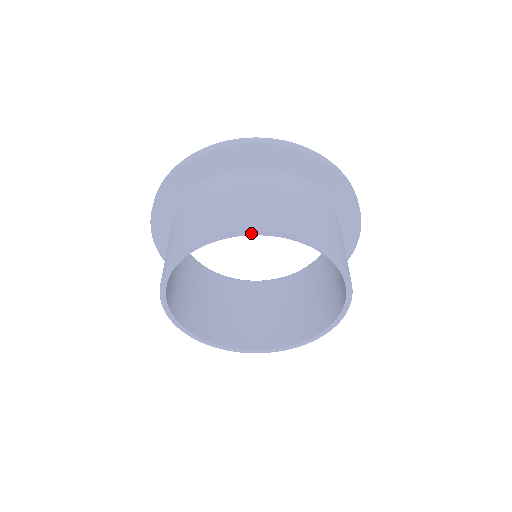
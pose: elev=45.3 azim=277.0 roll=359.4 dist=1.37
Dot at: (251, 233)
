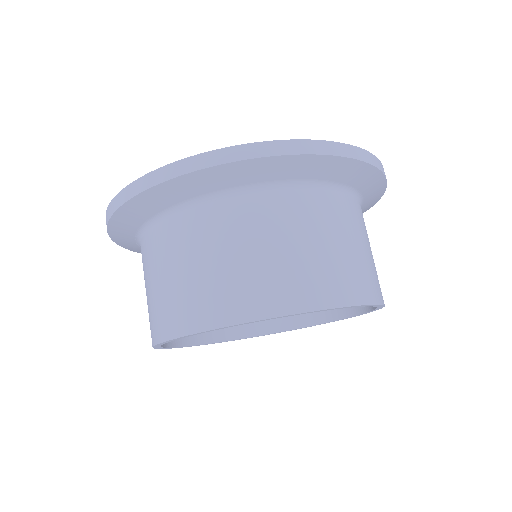
Dot at: (366, 305)
